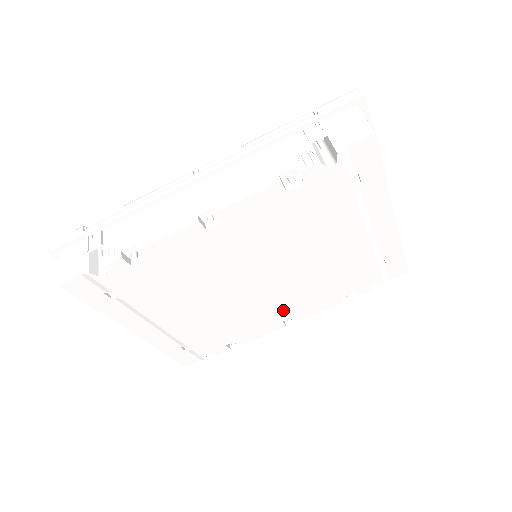
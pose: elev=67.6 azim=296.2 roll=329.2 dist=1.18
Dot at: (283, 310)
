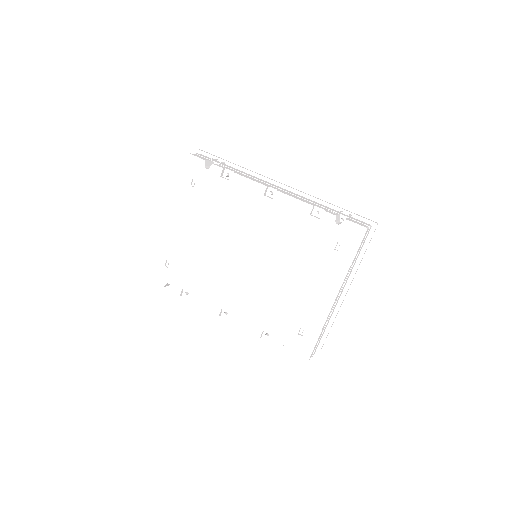
Dot at: (231, 299)
